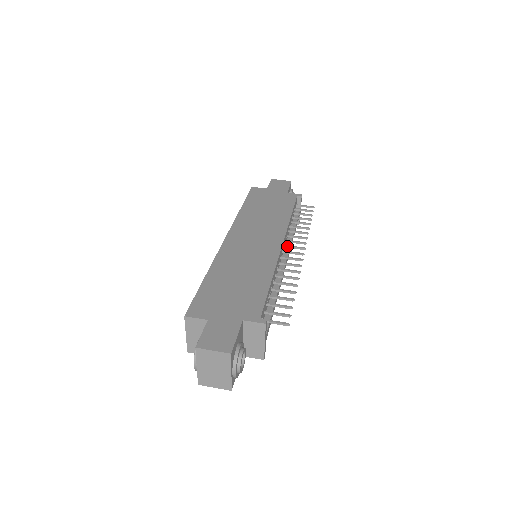
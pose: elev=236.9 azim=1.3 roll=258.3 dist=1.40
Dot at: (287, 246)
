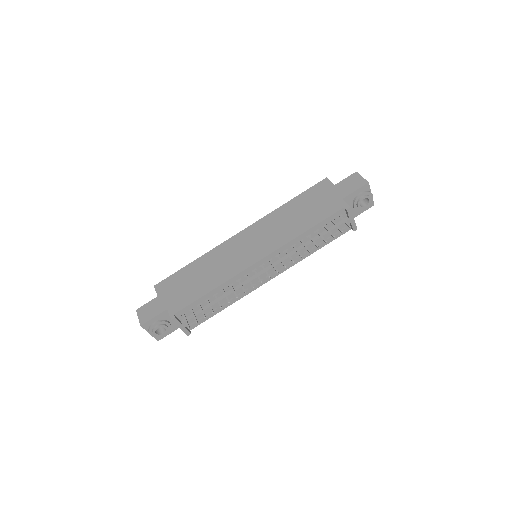
Dot at: (270, 262)
